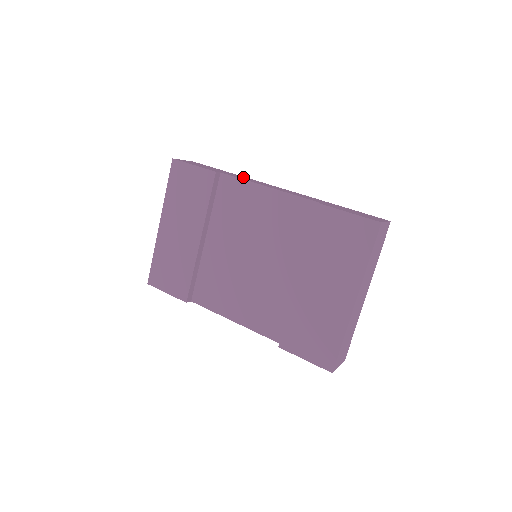
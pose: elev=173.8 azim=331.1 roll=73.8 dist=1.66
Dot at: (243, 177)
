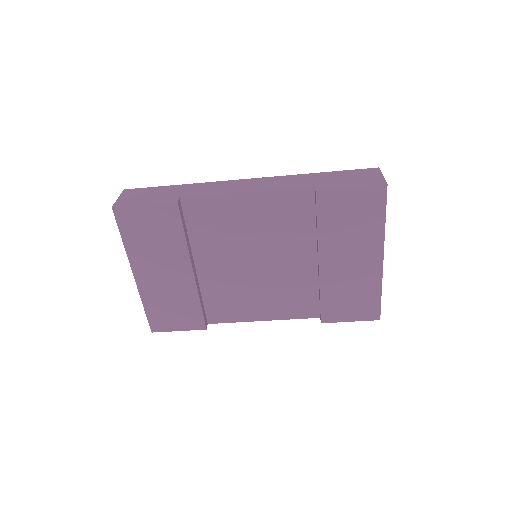
Dot at: (201, 186)
